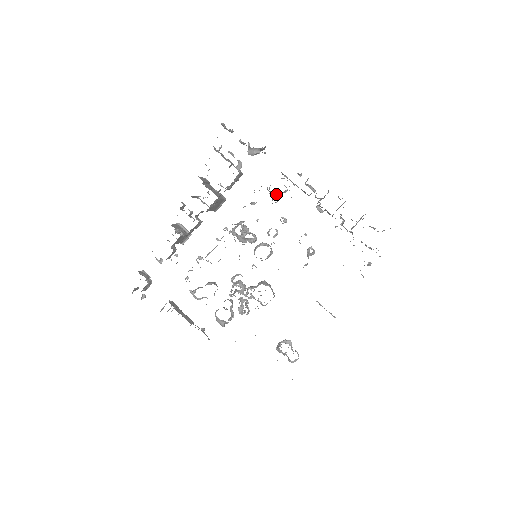
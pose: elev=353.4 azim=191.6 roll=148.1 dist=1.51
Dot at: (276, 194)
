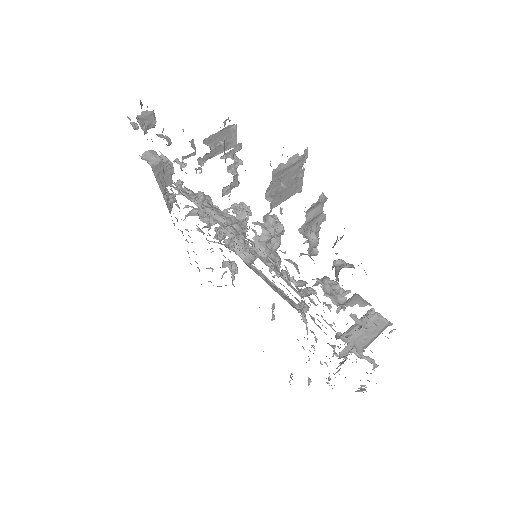
Dot at: occluded
